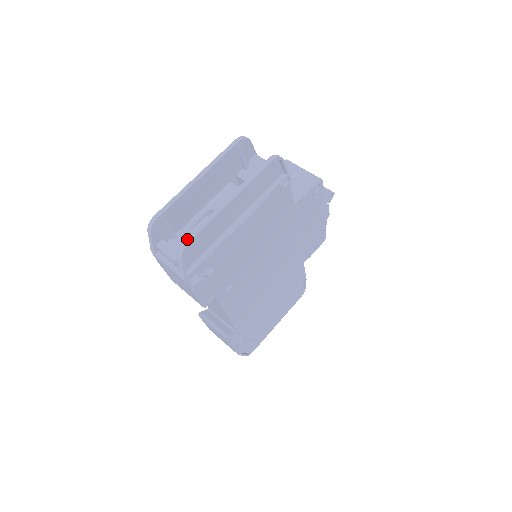
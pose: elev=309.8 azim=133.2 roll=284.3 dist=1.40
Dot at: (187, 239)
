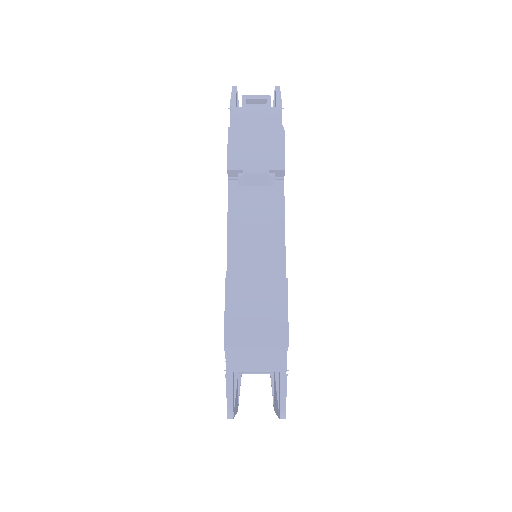
Dot at: occluded
